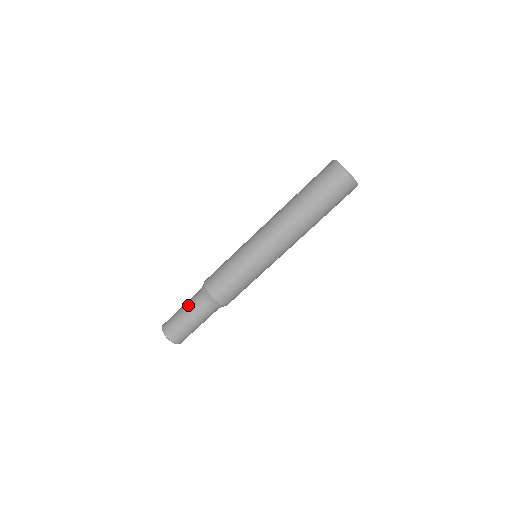
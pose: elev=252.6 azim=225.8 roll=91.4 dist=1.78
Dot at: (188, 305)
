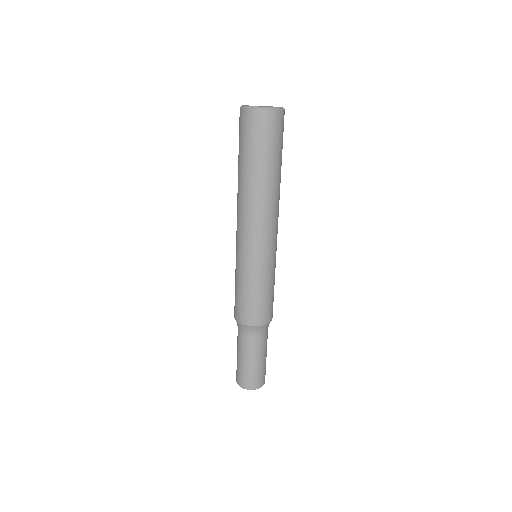
Dot at: (239, 348)
